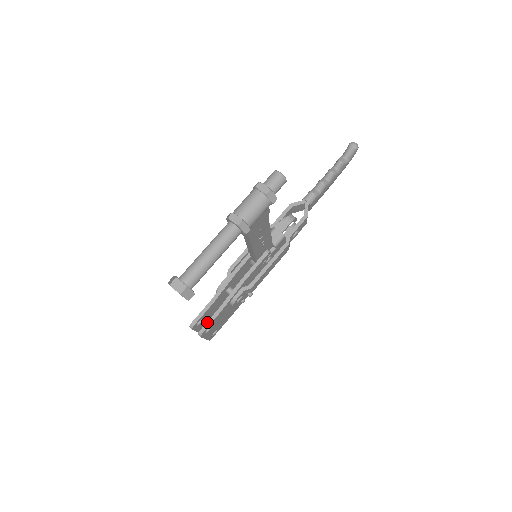
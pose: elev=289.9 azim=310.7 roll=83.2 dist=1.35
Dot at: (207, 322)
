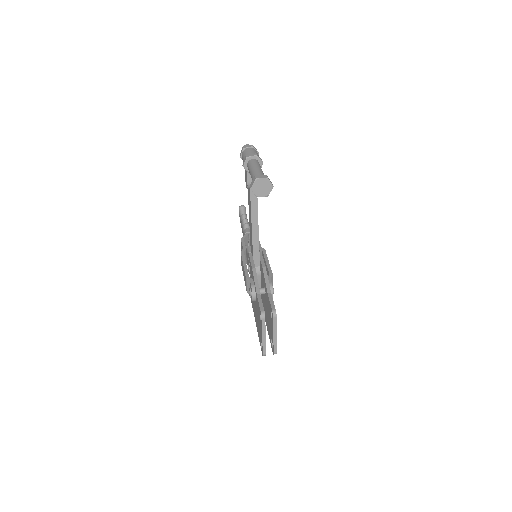
Dot at: (270, 304)
